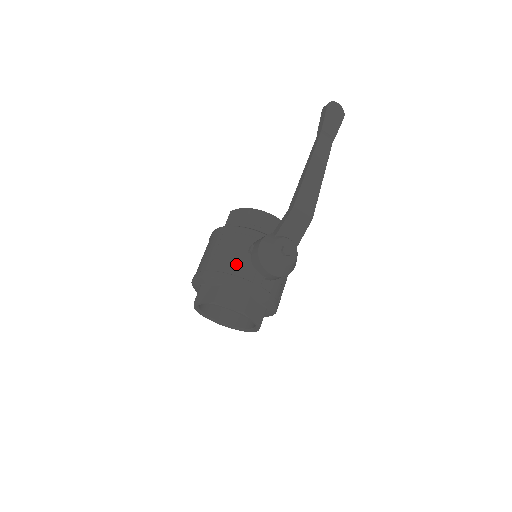
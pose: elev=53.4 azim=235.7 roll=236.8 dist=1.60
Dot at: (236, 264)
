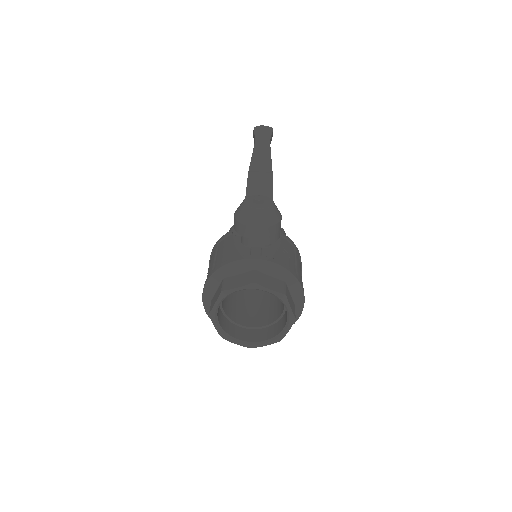
Dot at: (229, 253)
